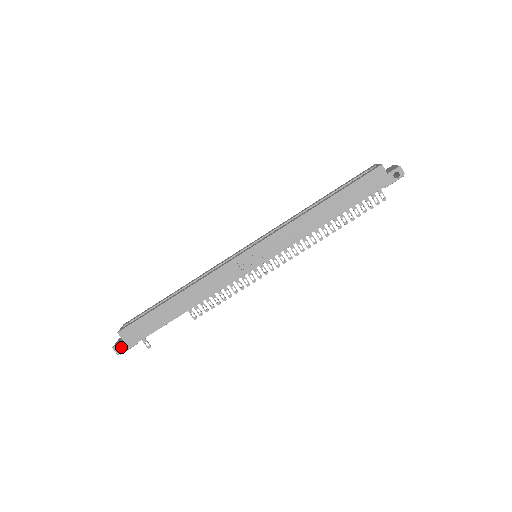
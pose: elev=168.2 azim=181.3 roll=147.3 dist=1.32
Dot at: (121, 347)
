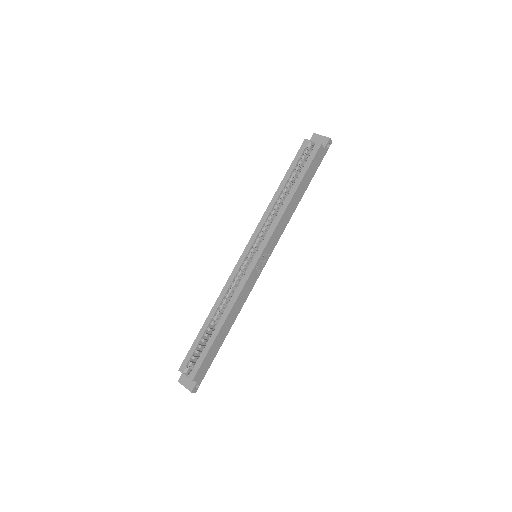
Dot at: occluded
